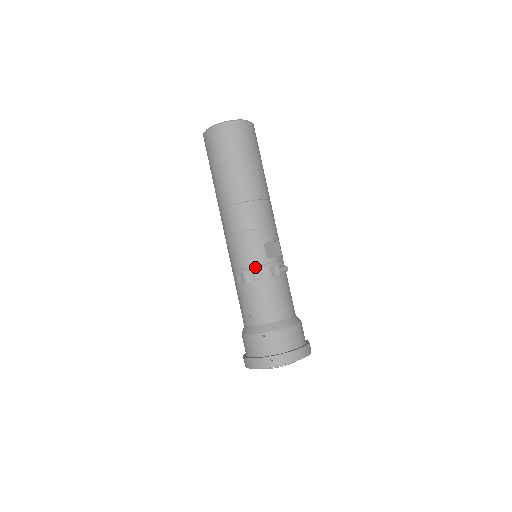
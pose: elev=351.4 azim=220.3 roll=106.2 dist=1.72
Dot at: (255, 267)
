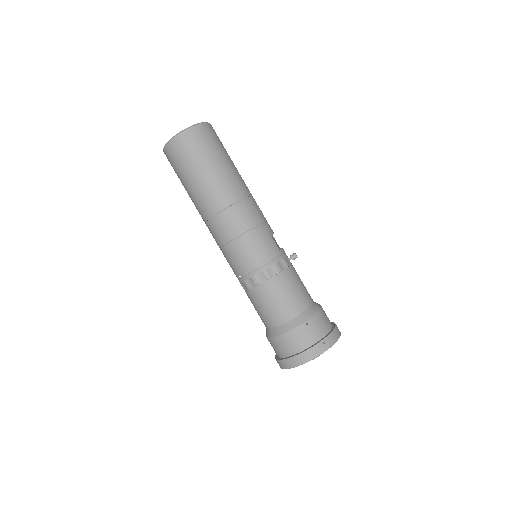
Dot at: (274, 260)
